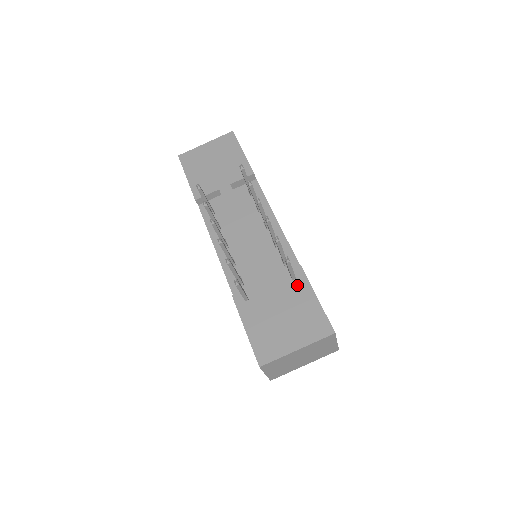
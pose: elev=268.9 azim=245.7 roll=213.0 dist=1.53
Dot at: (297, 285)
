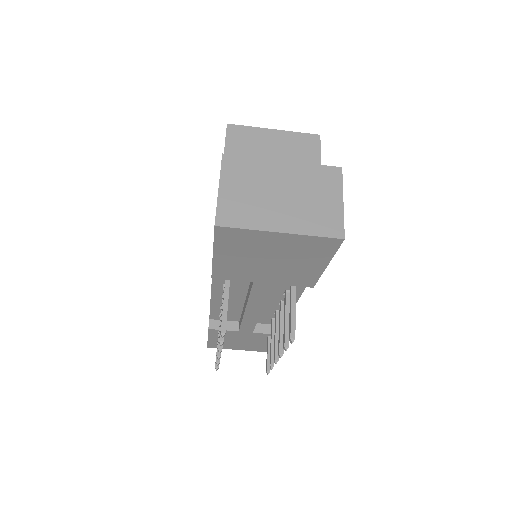
Dot at: occluded
